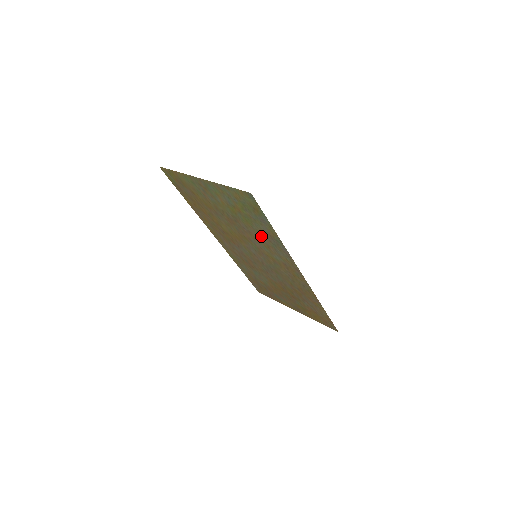
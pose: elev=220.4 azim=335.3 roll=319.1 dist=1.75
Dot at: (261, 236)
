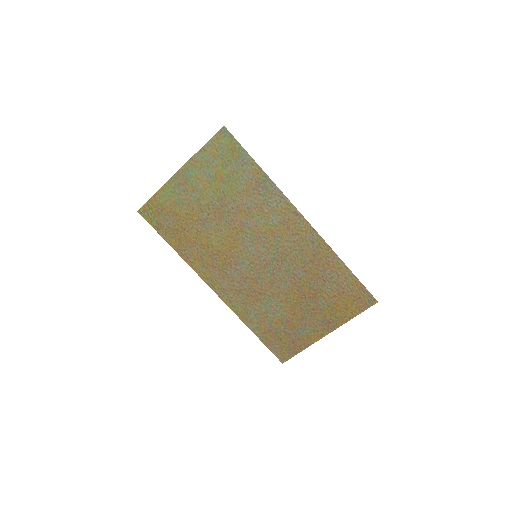
Dot at: (249, 197)
